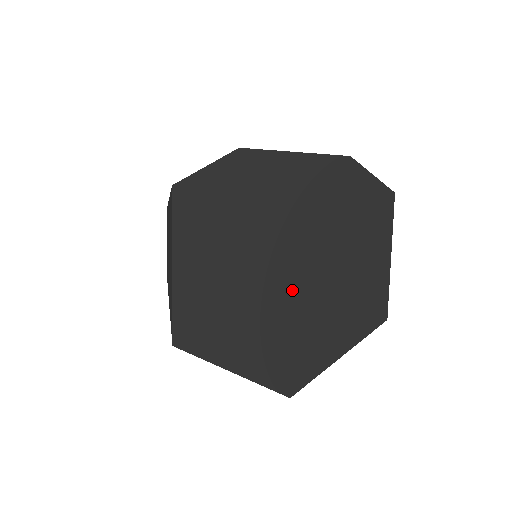
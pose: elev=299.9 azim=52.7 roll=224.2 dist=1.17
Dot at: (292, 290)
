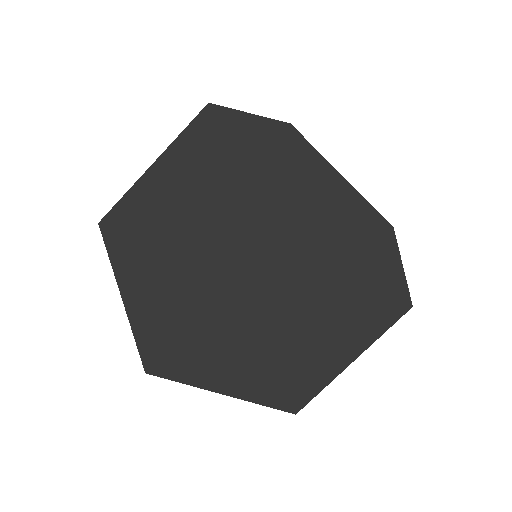
Dot at: (230, 286)
